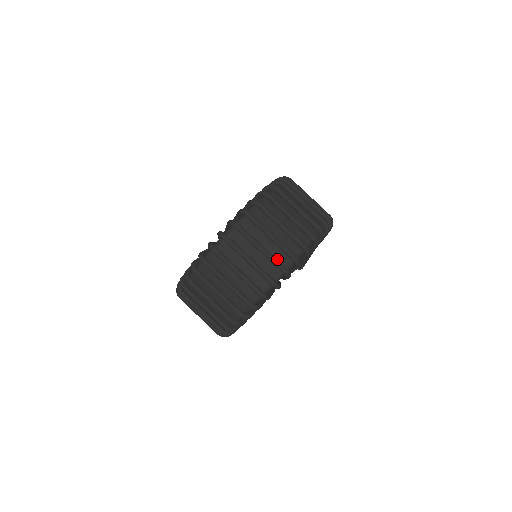
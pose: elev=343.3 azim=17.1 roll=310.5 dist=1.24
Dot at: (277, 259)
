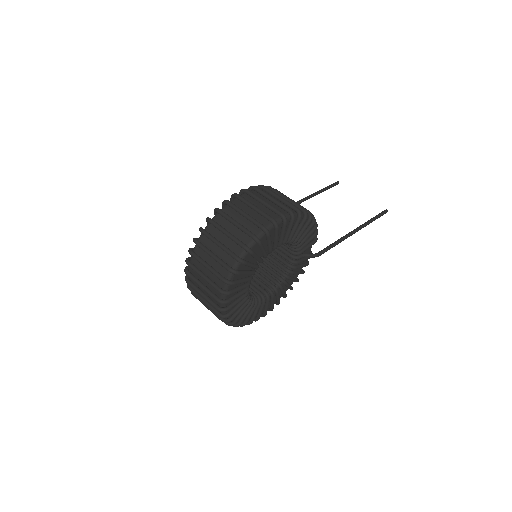
Dot at: (226, 261)
